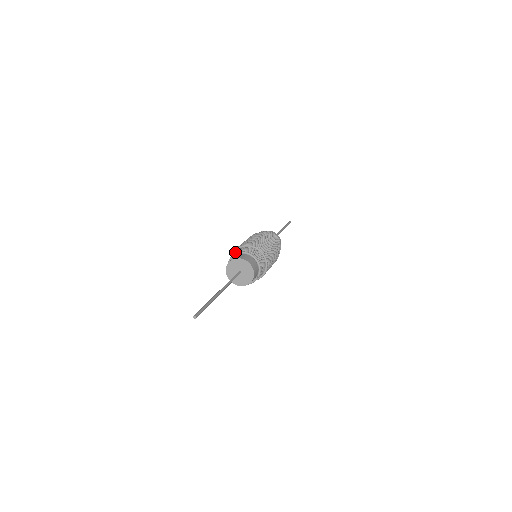
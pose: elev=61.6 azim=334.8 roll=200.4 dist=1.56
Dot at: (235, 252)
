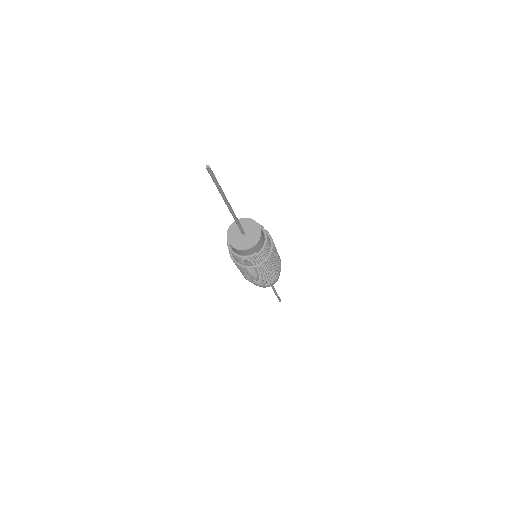
Dot at: occluded
